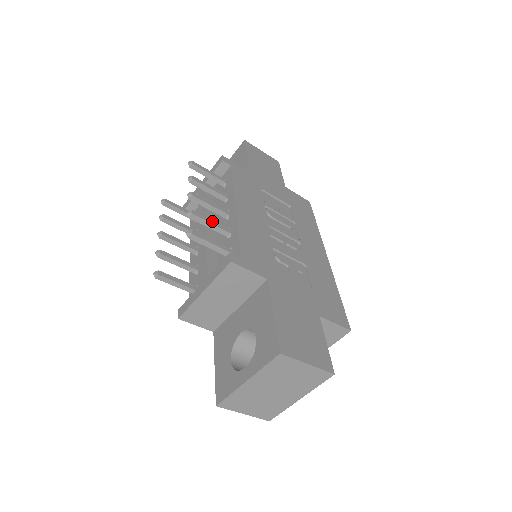
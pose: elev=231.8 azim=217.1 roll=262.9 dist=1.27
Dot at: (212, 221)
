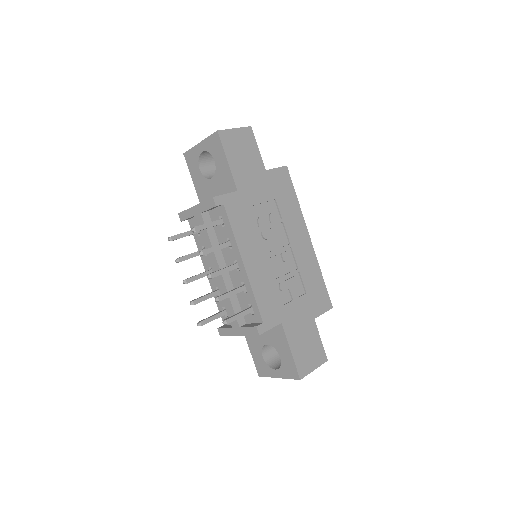
Dot at: (232, 292)
